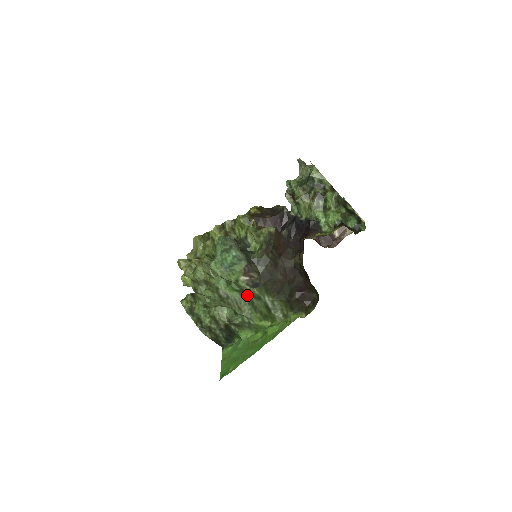
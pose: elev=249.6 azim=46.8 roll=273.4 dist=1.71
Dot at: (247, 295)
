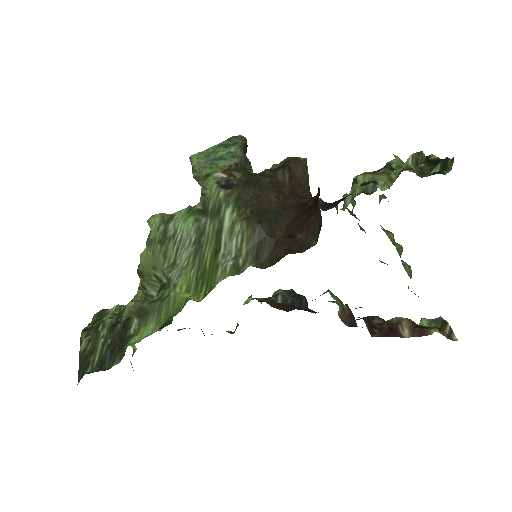
Dot at: (204, 211)
